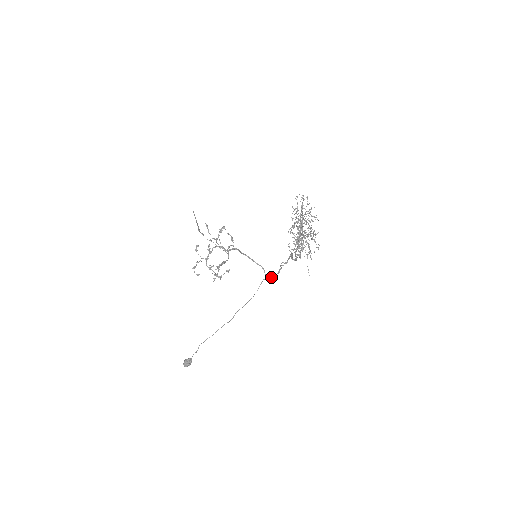
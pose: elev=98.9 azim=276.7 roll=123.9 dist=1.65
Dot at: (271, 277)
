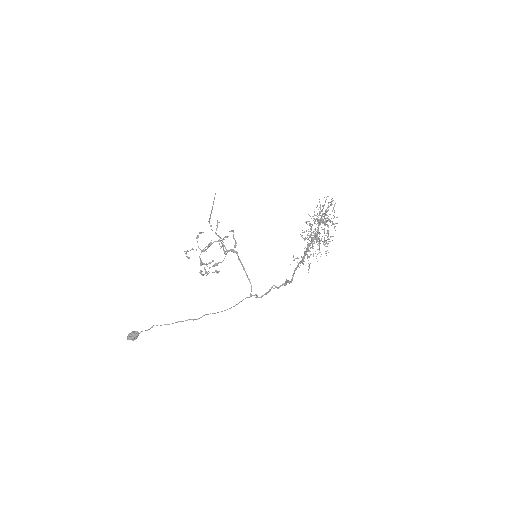
Dot at: (256, 296)
